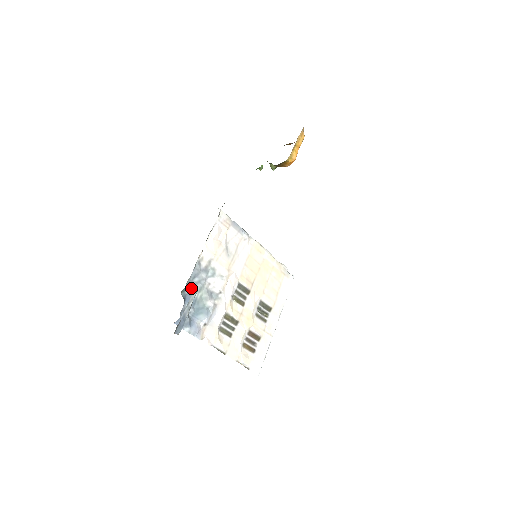
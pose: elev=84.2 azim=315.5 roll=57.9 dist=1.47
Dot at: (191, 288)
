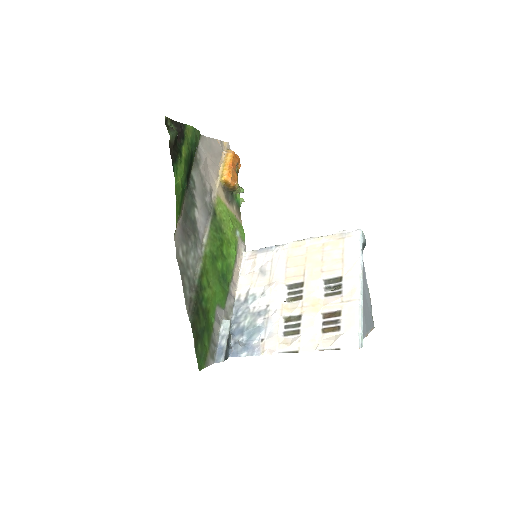
Dot at: (237, 322)
